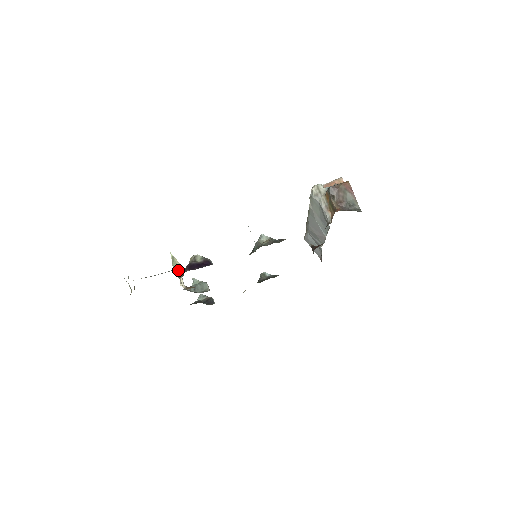
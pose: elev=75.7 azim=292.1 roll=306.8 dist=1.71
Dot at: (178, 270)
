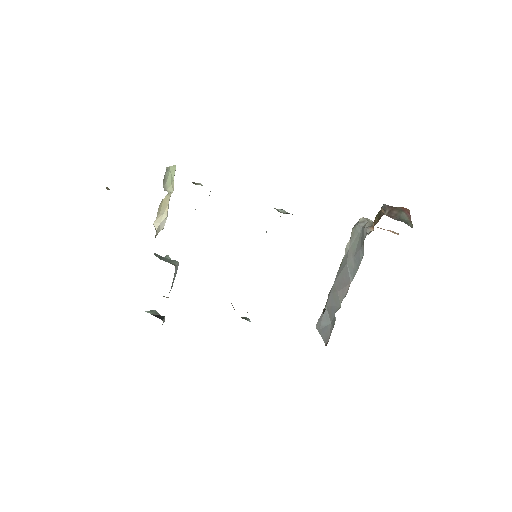
Dot at: (168, 188)
